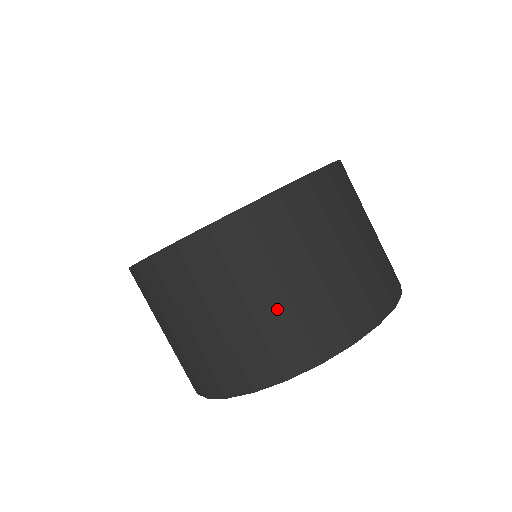
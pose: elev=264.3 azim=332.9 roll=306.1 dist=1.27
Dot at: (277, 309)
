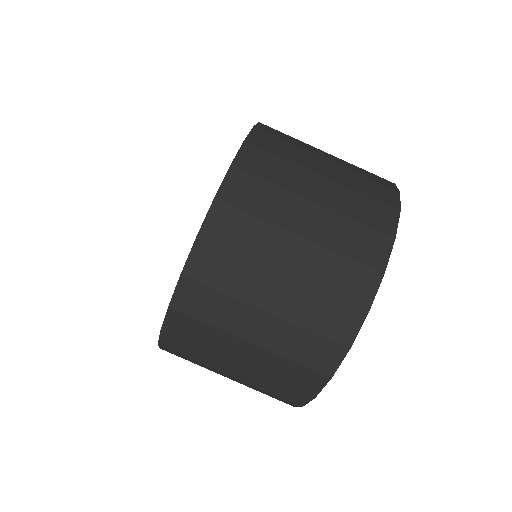
Dot at: (340, 172)
